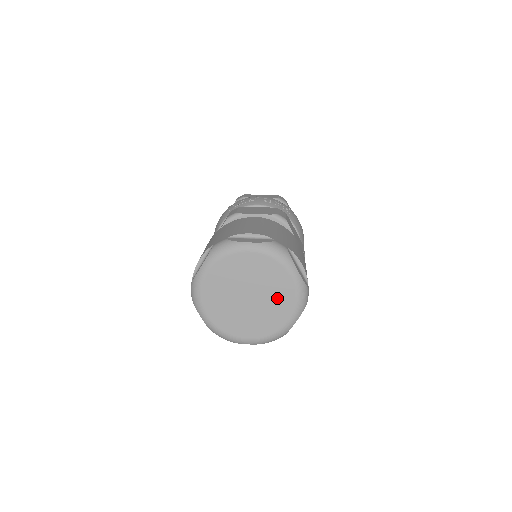
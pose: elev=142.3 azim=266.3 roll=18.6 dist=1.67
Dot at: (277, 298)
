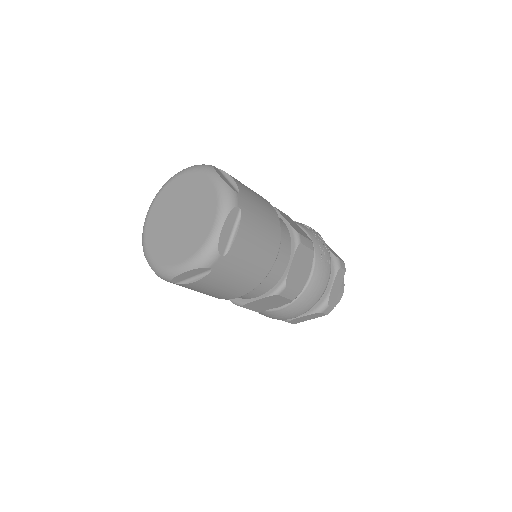
Dot at: (191, 236)
